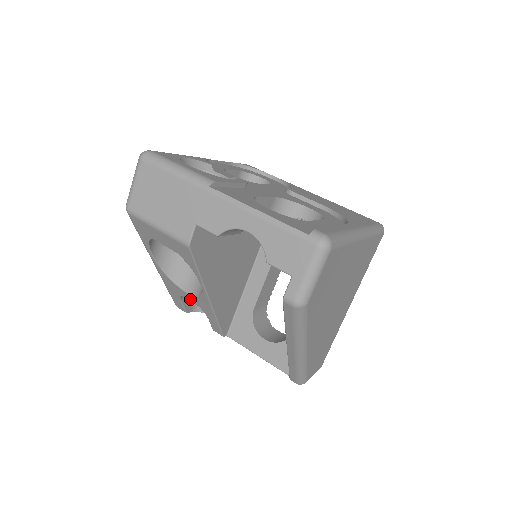
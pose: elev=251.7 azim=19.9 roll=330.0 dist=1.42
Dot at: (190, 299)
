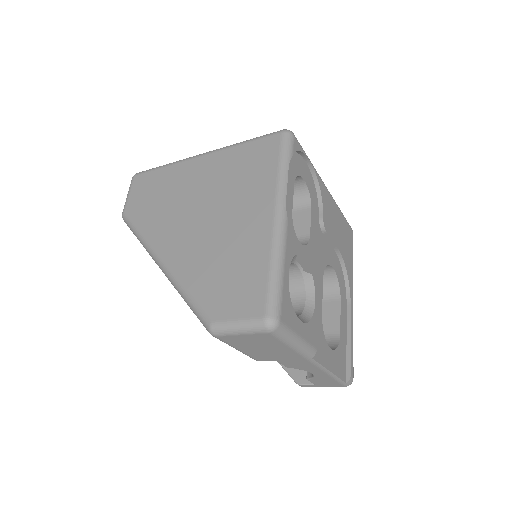
Dot at: occluded
